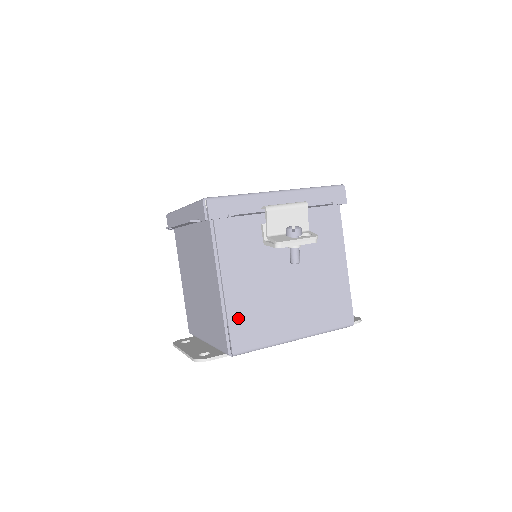
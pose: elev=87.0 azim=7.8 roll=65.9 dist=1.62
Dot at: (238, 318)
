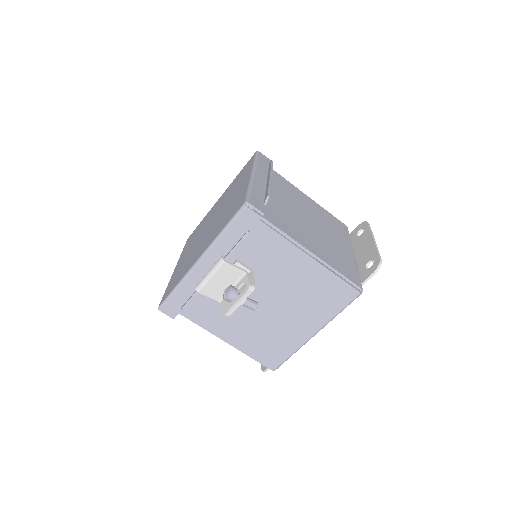
Dot at: (256, 351)
